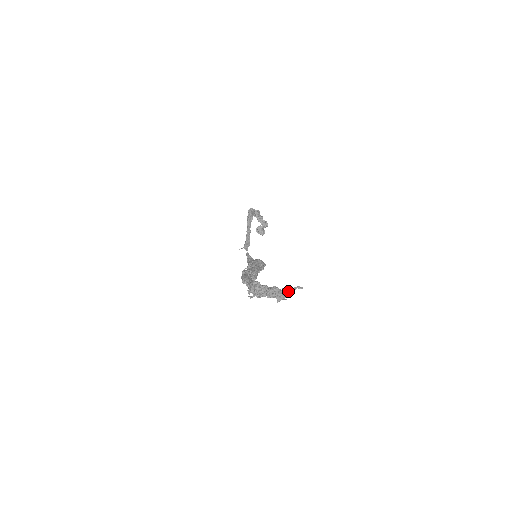
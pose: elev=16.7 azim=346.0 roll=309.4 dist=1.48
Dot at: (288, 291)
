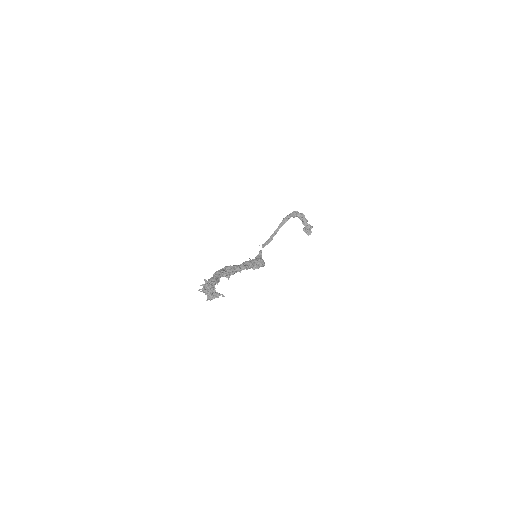
Dot at: (215, 295)
